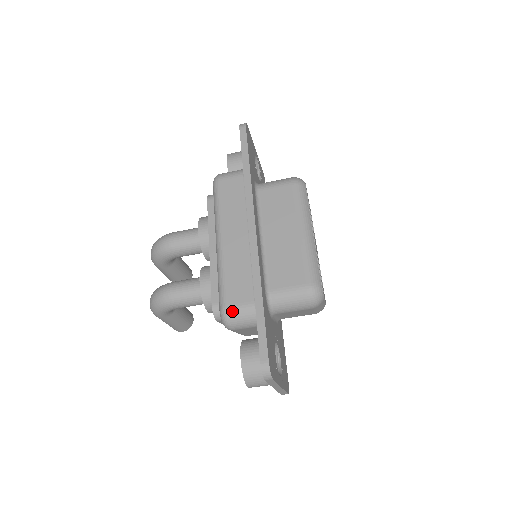
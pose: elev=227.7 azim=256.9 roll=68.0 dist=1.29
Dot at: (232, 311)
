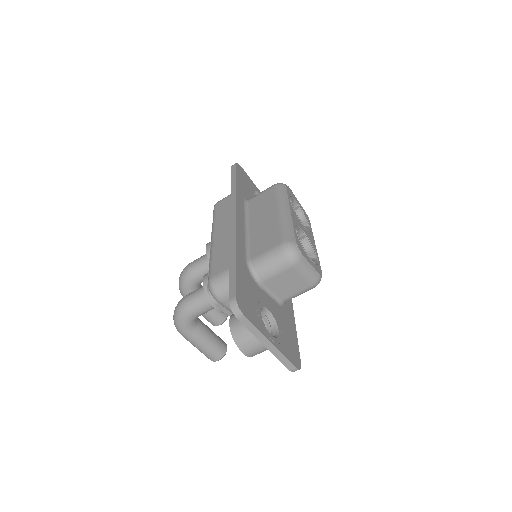
Dot at: (216, 279)
